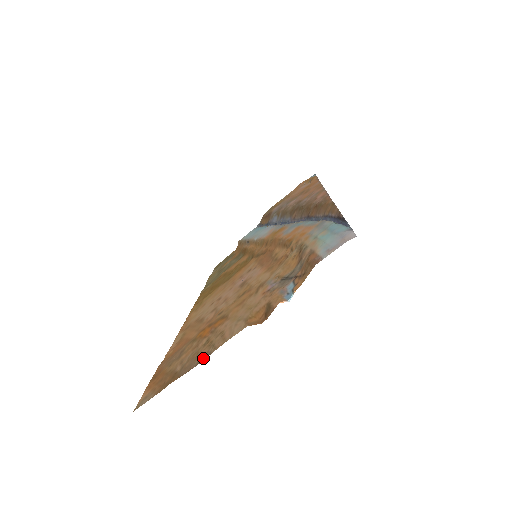
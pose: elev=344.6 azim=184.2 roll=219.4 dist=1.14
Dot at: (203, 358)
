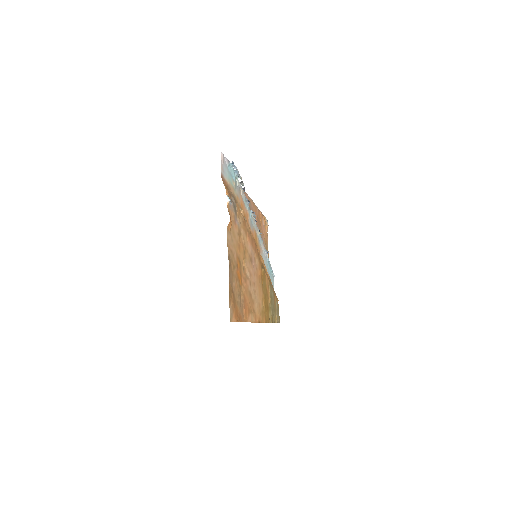
Dot at: (229, 263)
